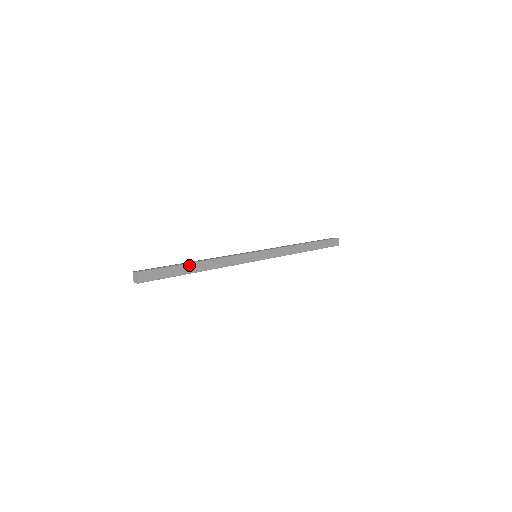
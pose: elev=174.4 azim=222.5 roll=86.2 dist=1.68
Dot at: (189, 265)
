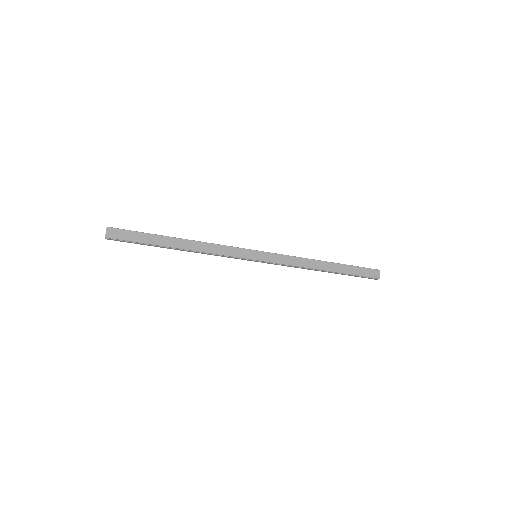
Dot at: (168, 238)
